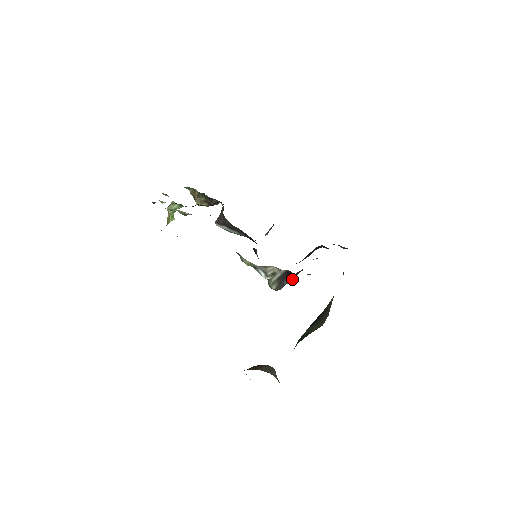
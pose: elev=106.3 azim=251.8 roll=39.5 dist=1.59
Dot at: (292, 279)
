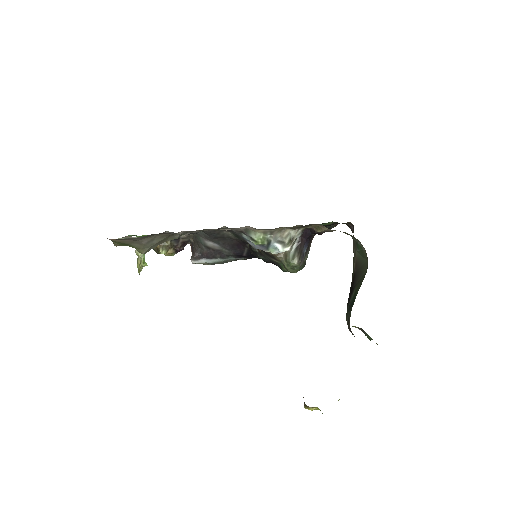
Dot at: (307, 253)
